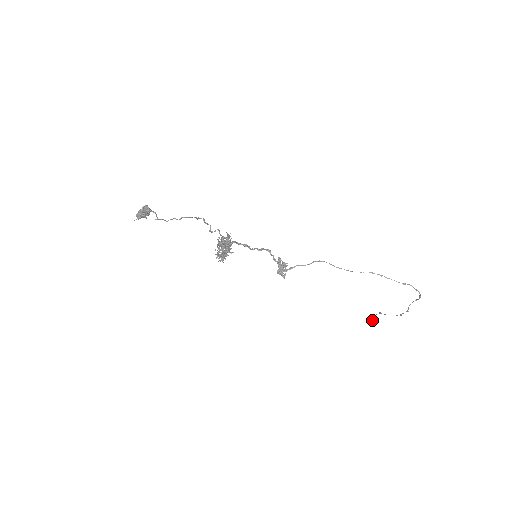
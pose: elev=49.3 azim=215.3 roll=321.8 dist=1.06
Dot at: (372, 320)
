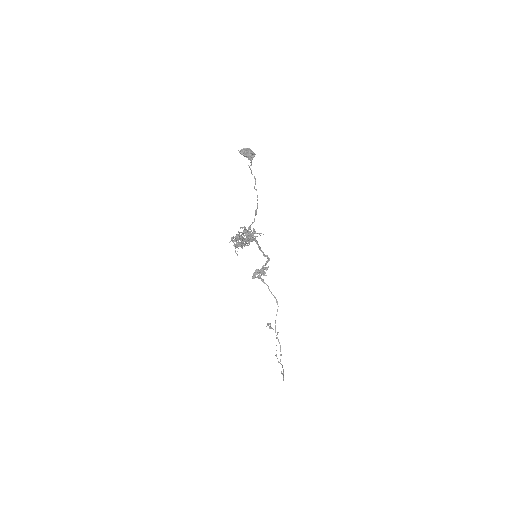
Dot at: (270, 328)
